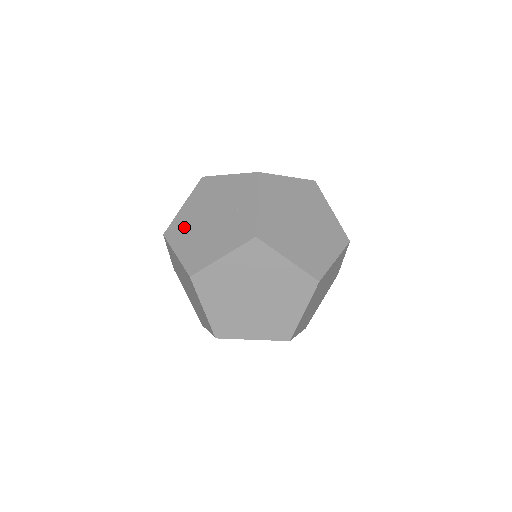
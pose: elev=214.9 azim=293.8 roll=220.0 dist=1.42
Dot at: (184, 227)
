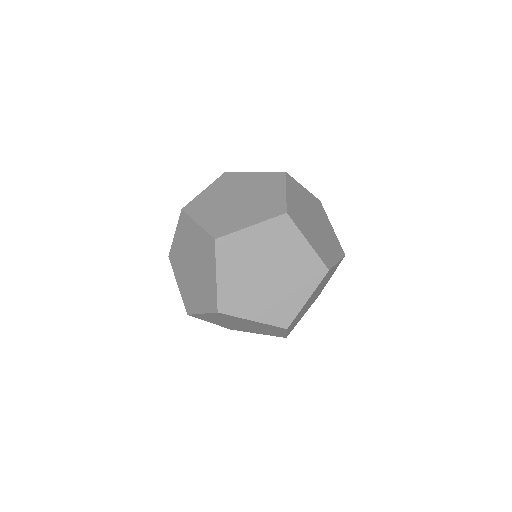
Dot at: (178, 261)
